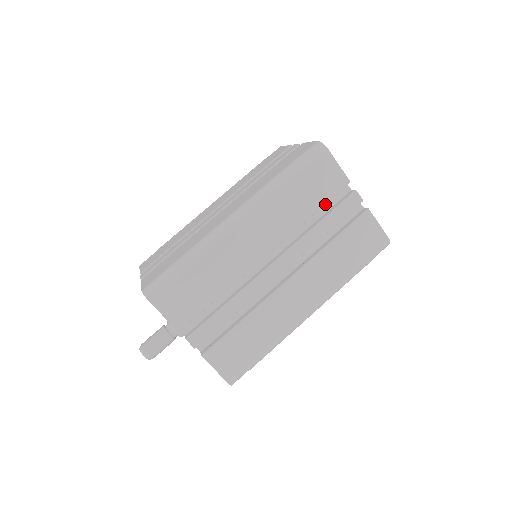
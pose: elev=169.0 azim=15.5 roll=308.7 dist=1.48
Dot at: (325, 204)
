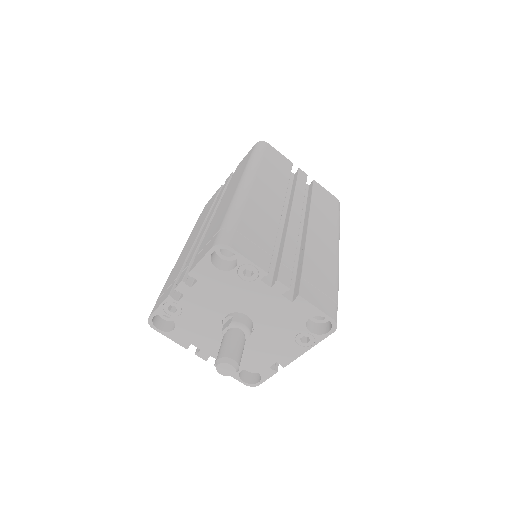
Dot at: occluded
